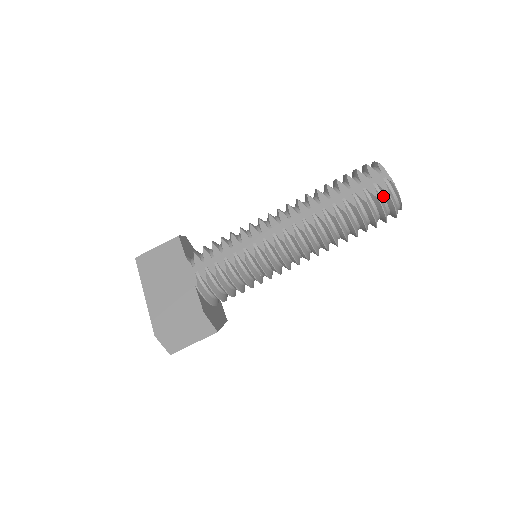
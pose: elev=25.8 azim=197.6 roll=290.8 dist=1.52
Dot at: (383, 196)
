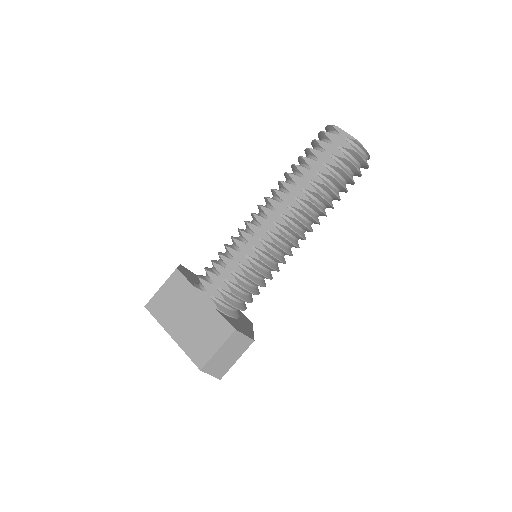
Dot at: (351, 155)
